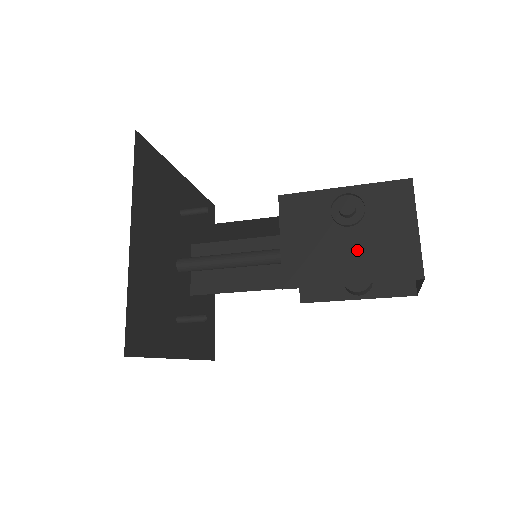
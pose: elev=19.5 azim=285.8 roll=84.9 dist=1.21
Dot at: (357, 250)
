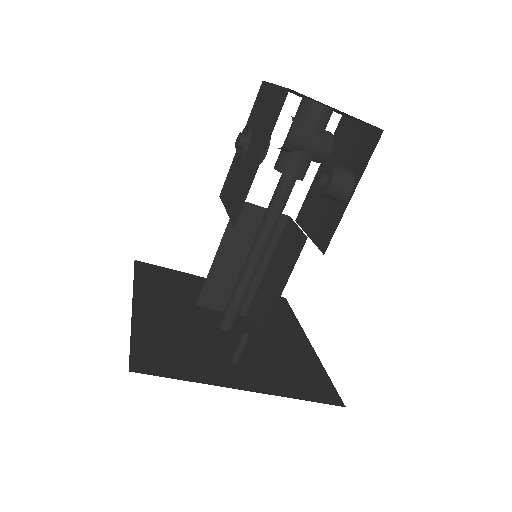
Dot at: (256, 146)
